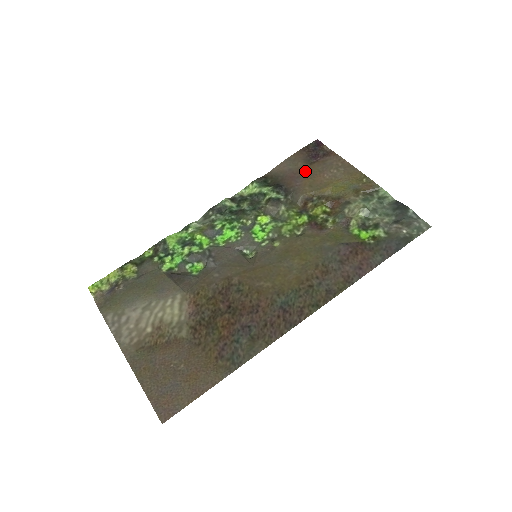
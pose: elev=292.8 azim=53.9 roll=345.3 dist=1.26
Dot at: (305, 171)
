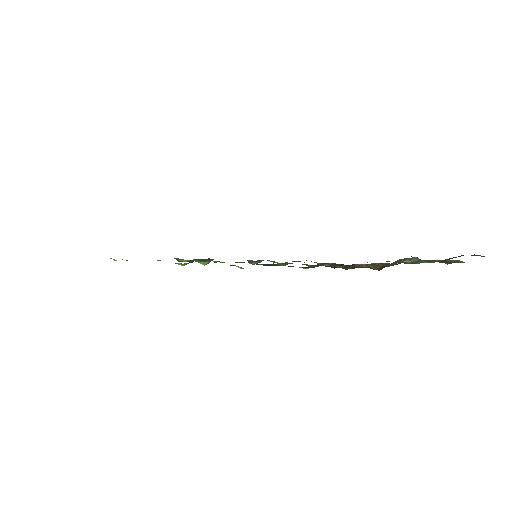
Dot at: occluded
